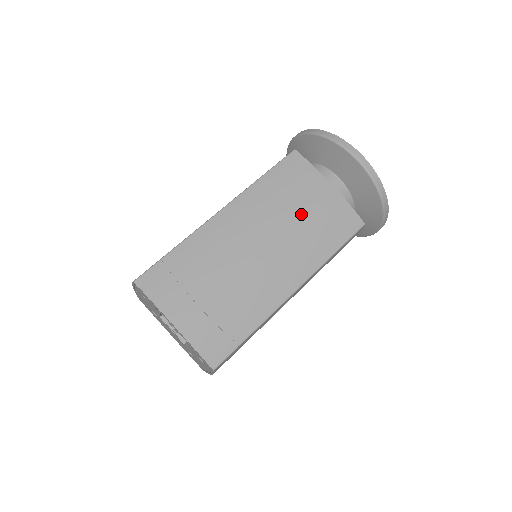
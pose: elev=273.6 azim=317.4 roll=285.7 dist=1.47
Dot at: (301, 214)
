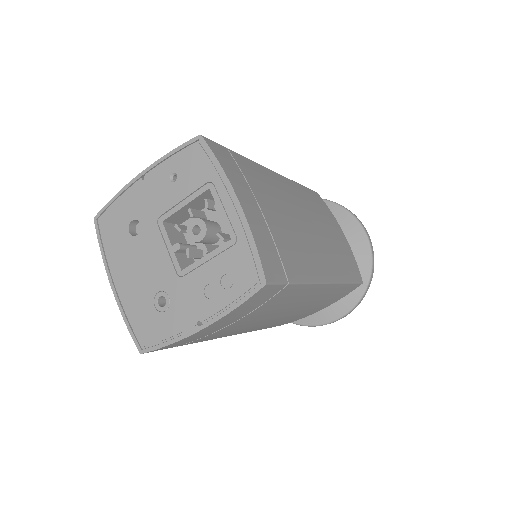
Dot at: (329, 231)
